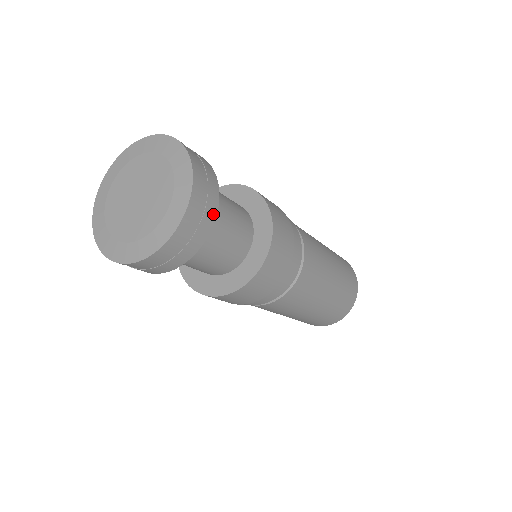
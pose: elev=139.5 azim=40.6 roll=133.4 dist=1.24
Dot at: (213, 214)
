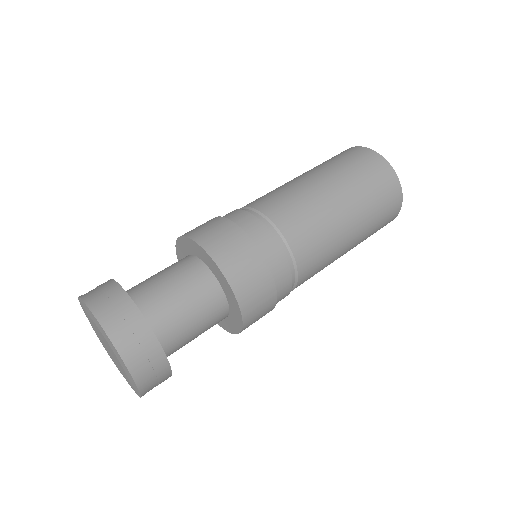
Dot at: (160, 354)
